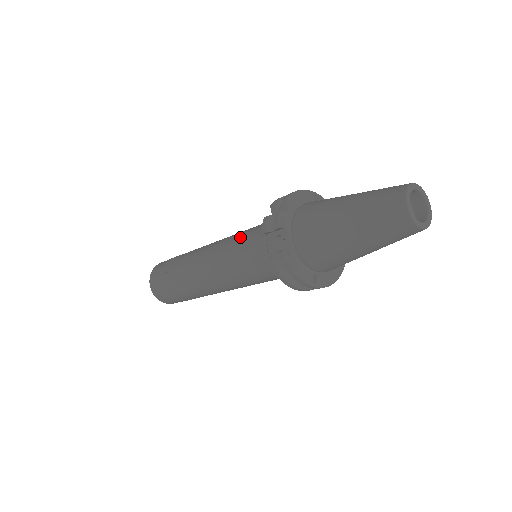
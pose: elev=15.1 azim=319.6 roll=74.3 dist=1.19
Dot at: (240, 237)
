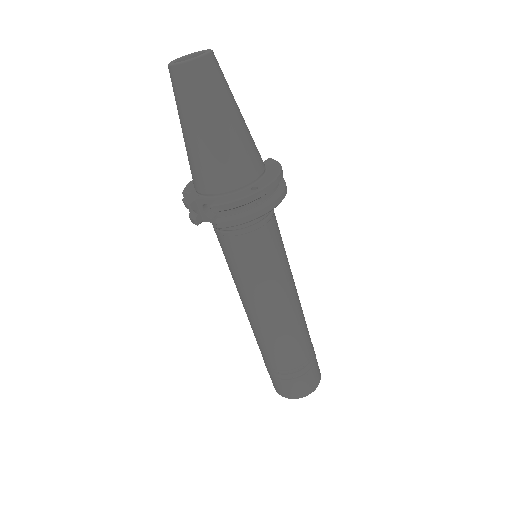
Dot at: (226, 261)
